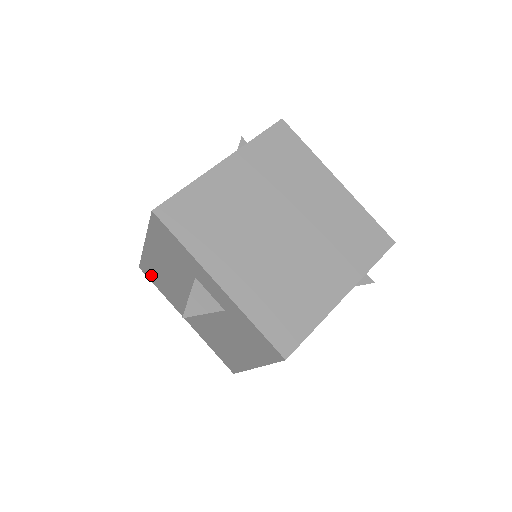
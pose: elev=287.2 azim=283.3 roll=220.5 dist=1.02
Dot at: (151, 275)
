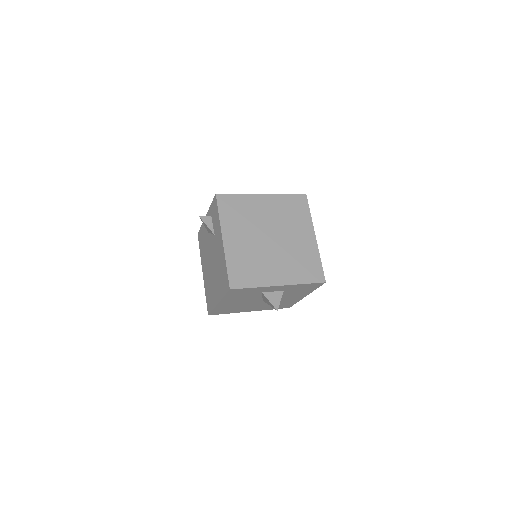
Dot at: (220, 312)
